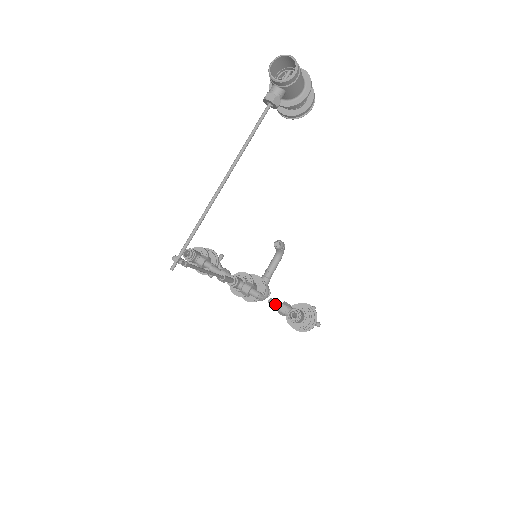
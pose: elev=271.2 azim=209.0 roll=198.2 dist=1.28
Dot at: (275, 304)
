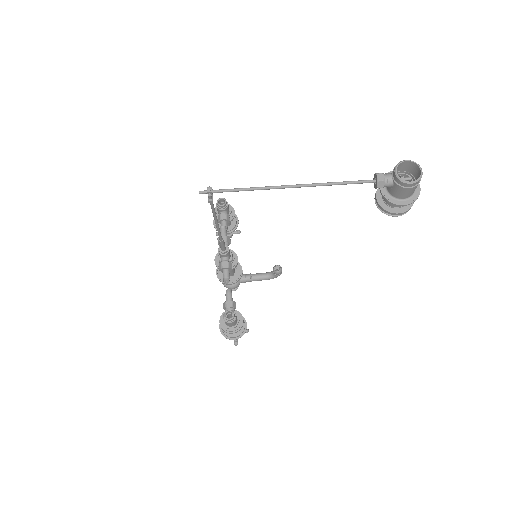
Dot at: (229, 296)
